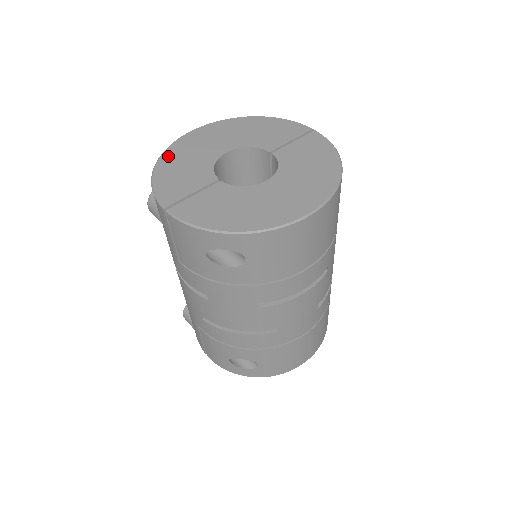
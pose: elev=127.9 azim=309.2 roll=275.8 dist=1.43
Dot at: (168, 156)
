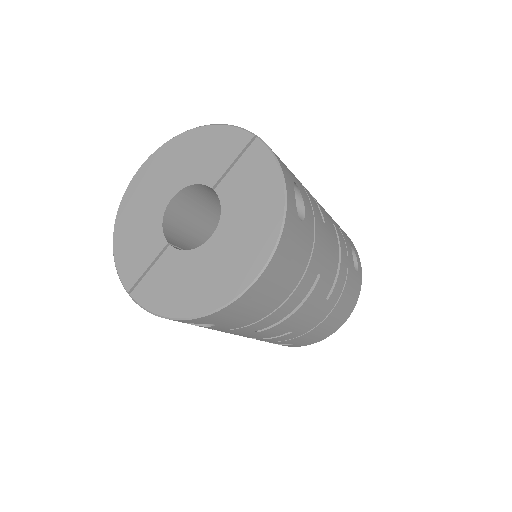
Dot at: (122, 216)
